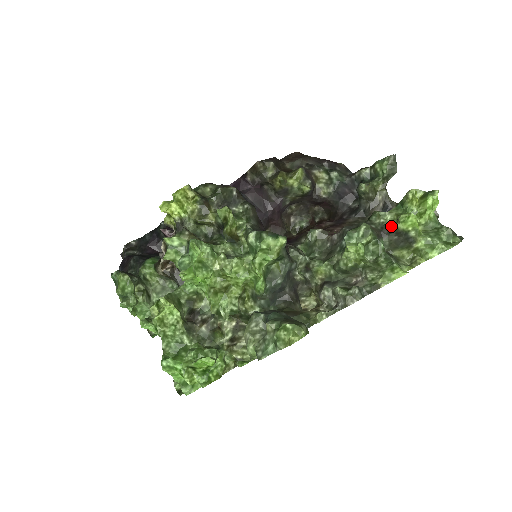
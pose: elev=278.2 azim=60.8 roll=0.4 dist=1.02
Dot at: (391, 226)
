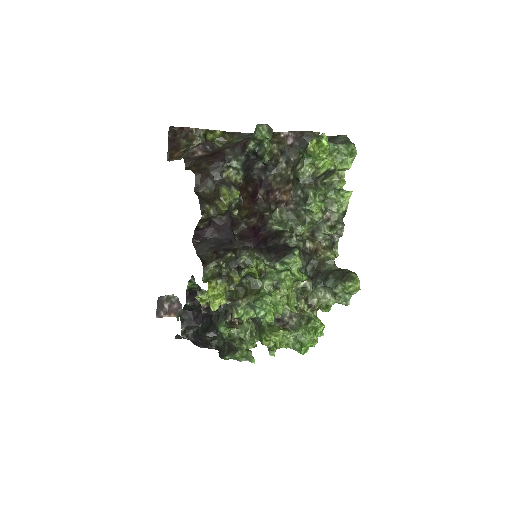
Dot at: (319, 175)
